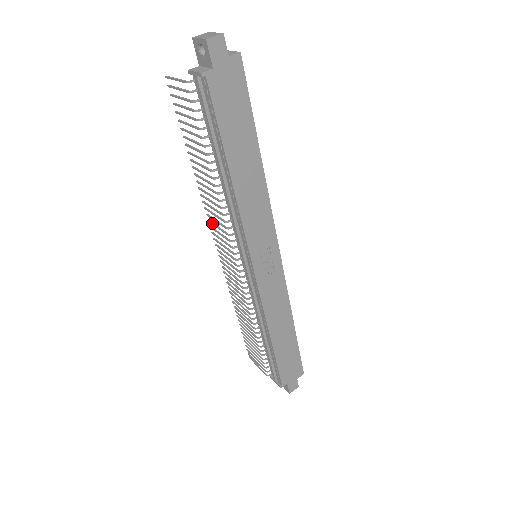
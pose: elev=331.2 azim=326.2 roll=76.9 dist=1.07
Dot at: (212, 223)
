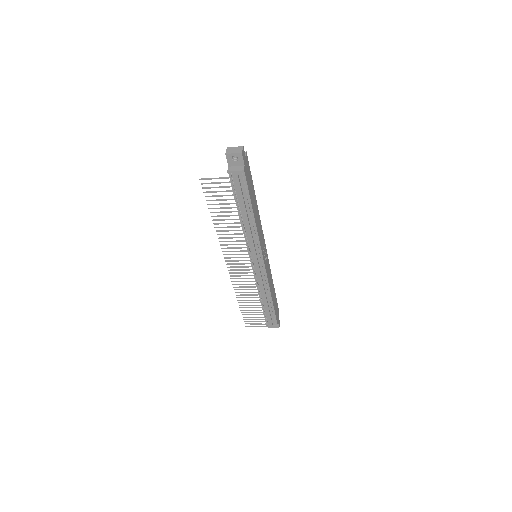
Dot at: (228, 251)
